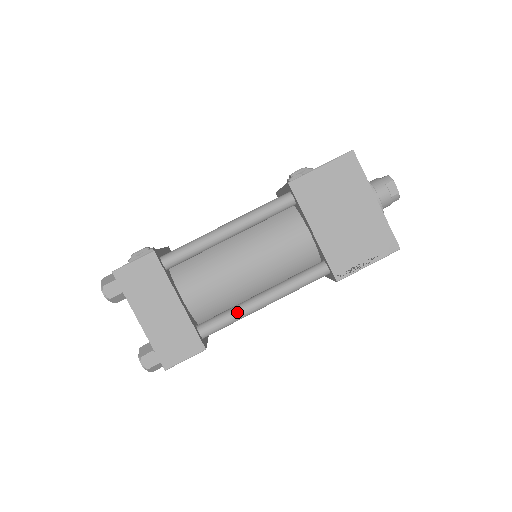
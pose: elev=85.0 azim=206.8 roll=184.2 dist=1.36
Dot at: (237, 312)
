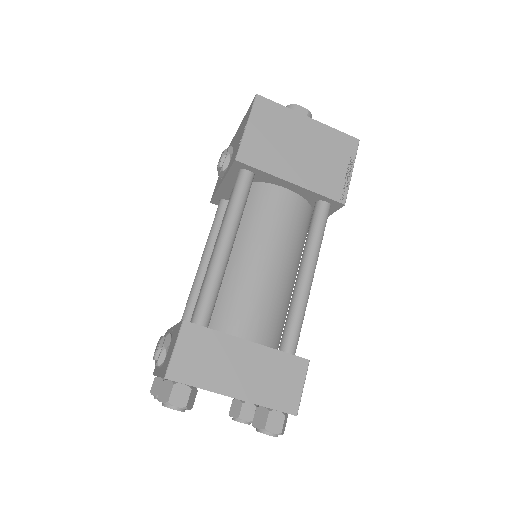
Dot at: (299, 305)
